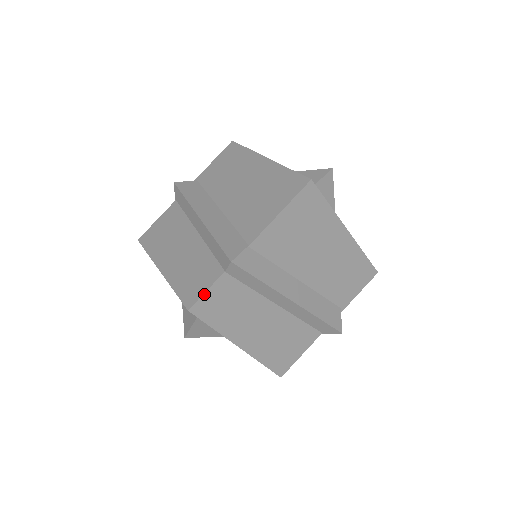
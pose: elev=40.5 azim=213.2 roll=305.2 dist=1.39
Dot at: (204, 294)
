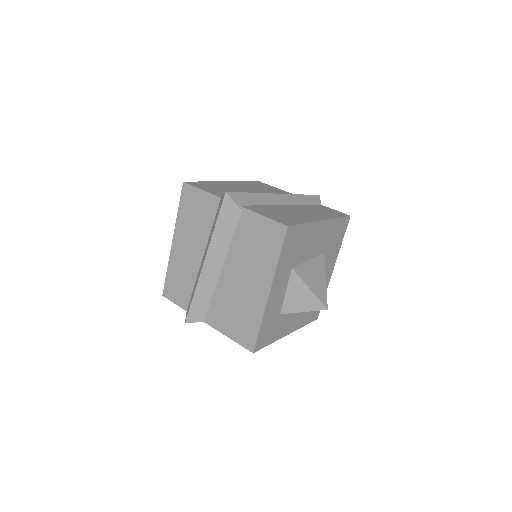
Dot at: (173, 302)
